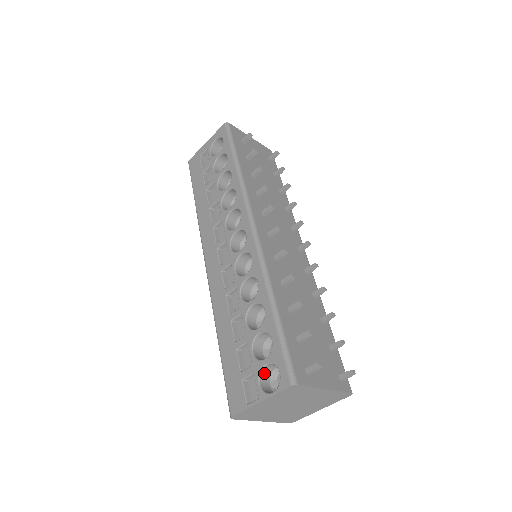
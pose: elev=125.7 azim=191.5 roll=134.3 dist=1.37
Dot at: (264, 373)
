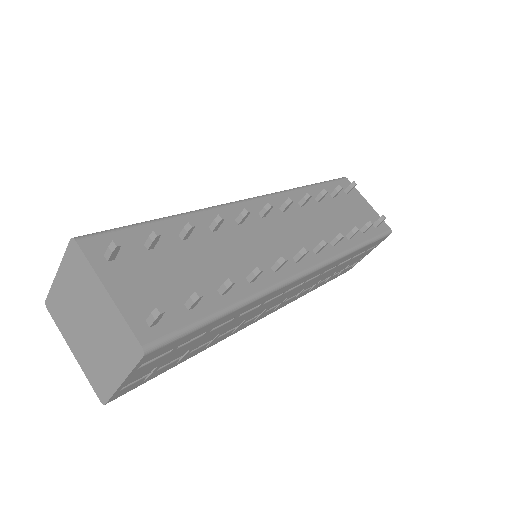
Dot at: occluded
